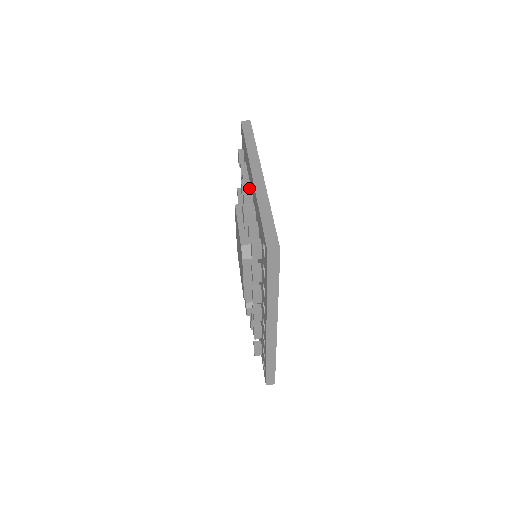
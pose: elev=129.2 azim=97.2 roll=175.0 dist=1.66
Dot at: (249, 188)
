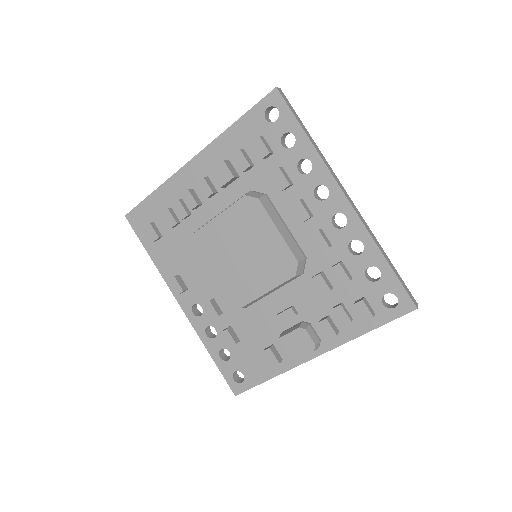
Dot at: (195, 193)
